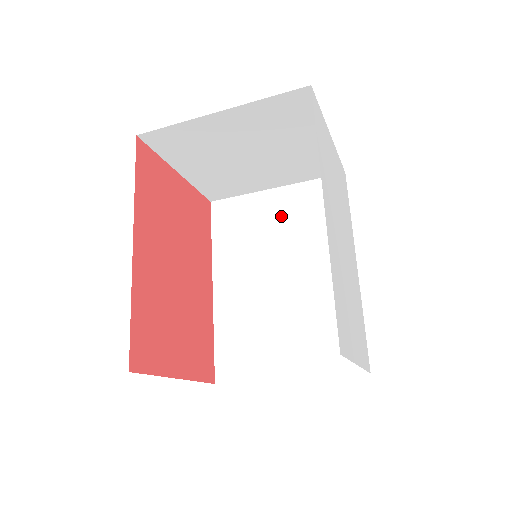
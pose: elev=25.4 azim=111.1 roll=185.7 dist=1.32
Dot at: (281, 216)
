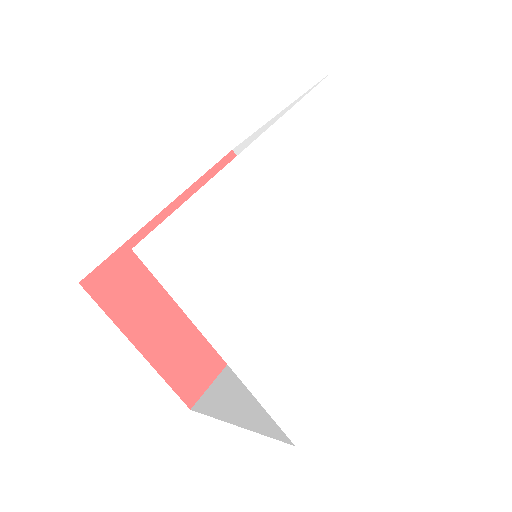
Dot at: occluded
